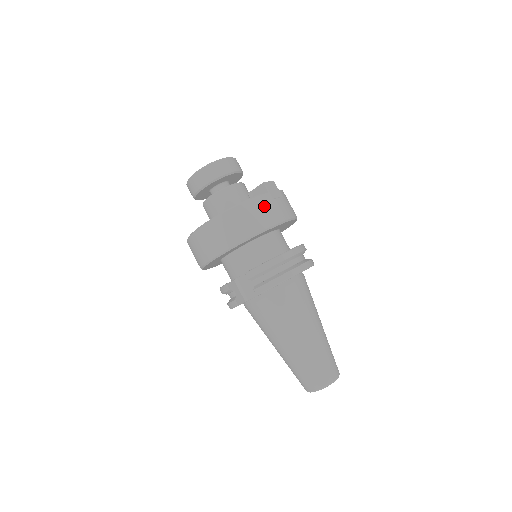
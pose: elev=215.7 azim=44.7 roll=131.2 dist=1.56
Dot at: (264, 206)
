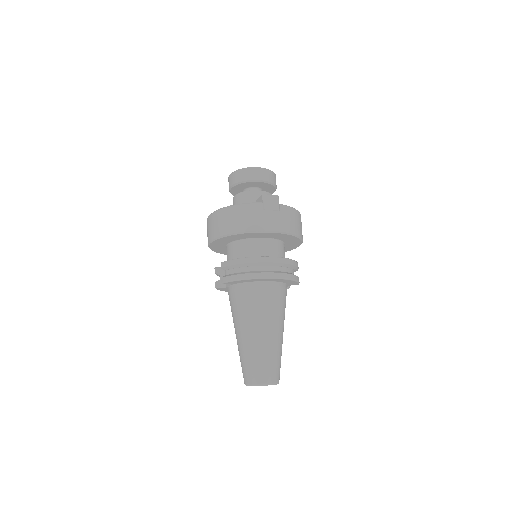
Dot at: (250, 213)
